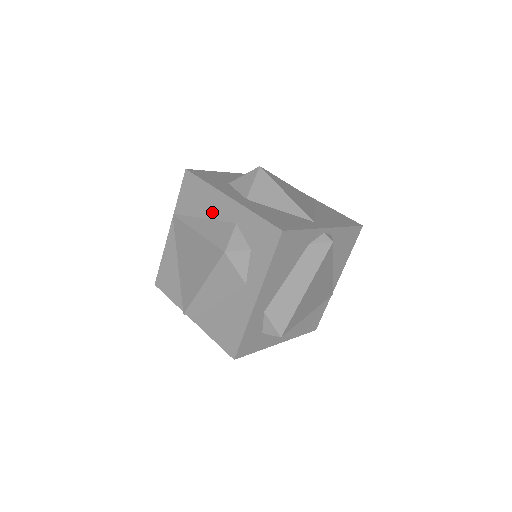
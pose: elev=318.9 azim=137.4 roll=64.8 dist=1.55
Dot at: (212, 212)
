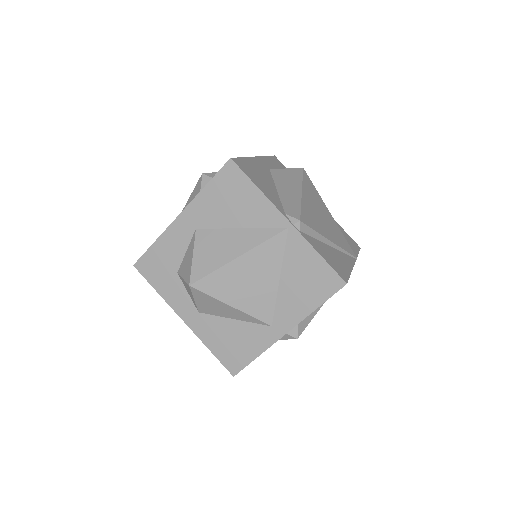
Dot at: occluded
